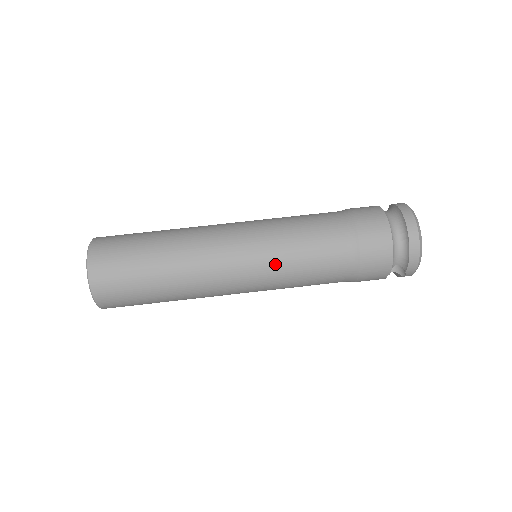
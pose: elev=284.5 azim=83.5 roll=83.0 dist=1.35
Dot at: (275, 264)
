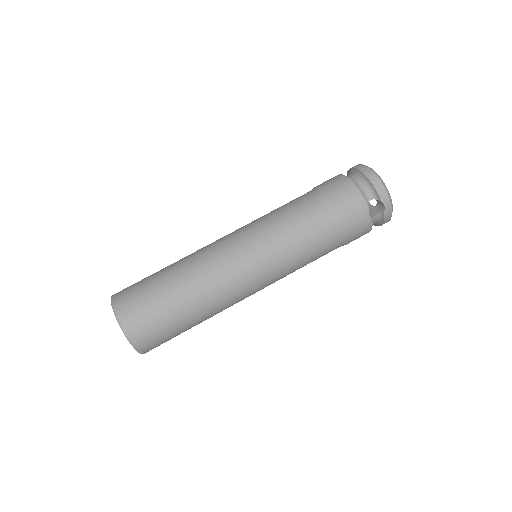
Dot at: (266, 235)
